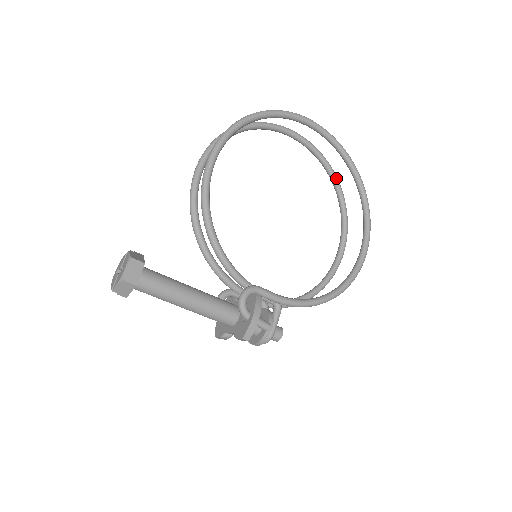
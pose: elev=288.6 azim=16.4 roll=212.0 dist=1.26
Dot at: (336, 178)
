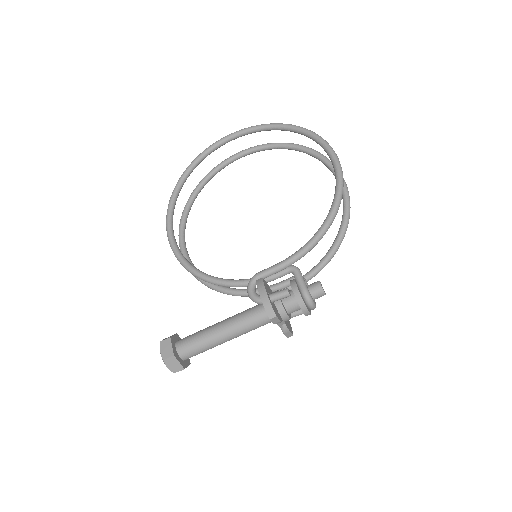
Dot at: (285, 144)
